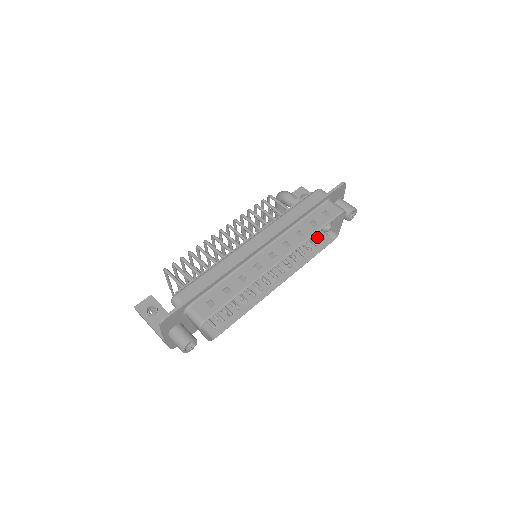
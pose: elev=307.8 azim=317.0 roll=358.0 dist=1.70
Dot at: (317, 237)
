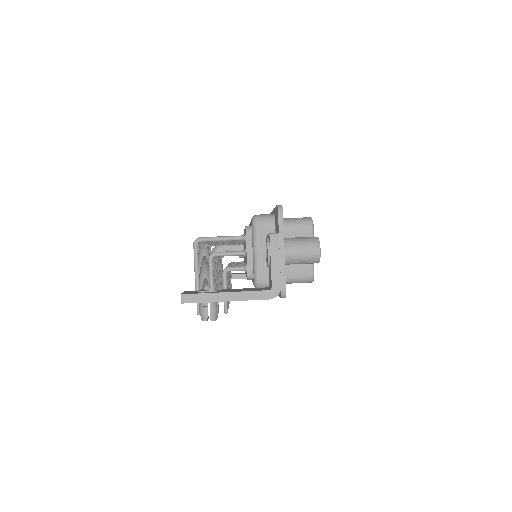
Dot at: occluded
